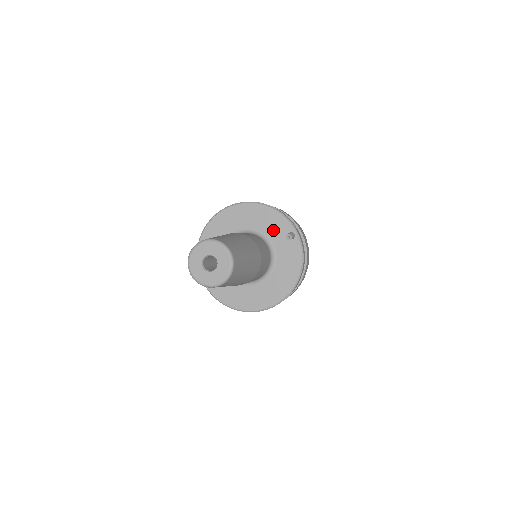
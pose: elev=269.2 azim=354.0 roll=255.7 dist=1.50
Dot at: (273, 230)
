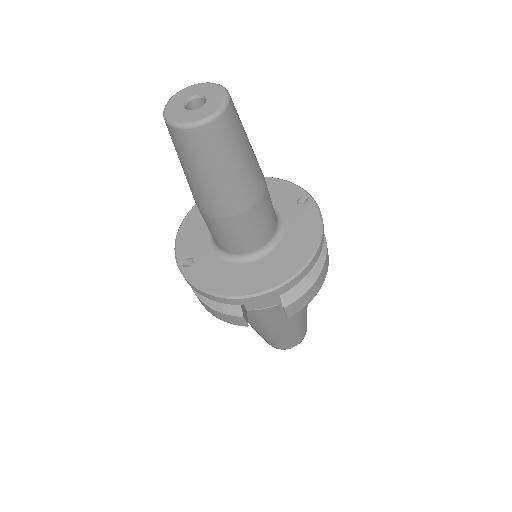
Dot at: (279, 198)
